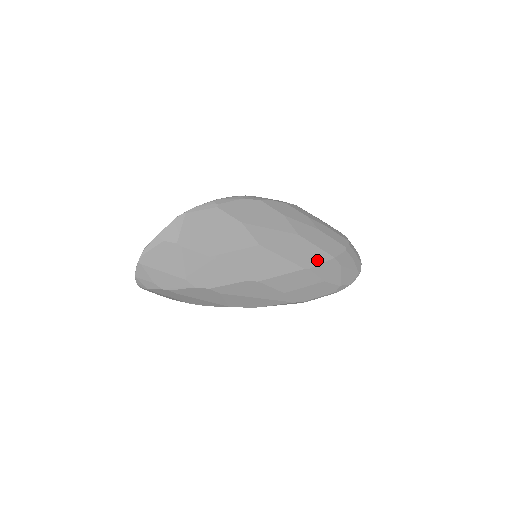
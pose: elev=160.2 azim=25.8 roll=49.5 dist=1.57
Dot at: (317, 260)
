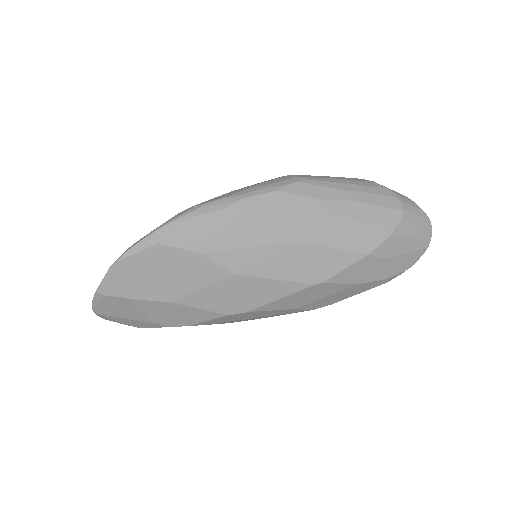
Dot at: (336, 267)
